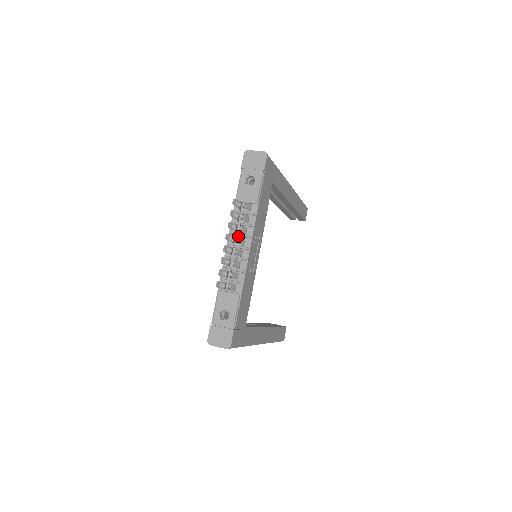
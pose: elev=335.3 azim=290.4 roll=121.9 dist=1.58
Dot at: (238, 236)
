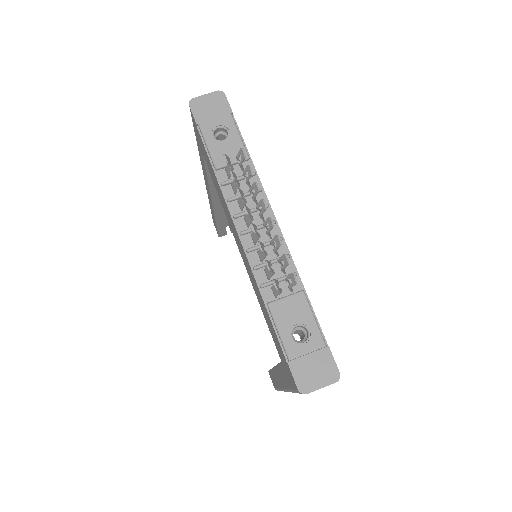
Dot at: (258, 204)
